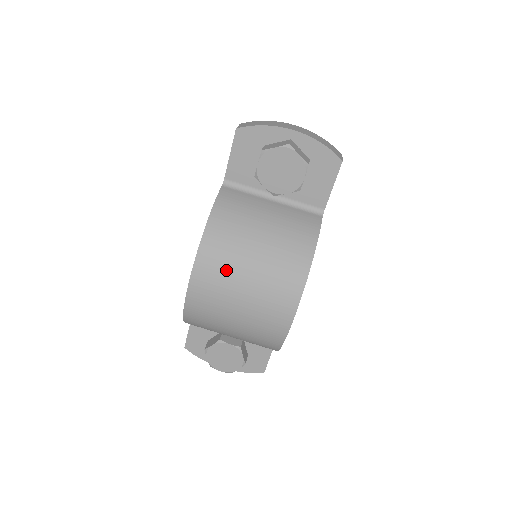
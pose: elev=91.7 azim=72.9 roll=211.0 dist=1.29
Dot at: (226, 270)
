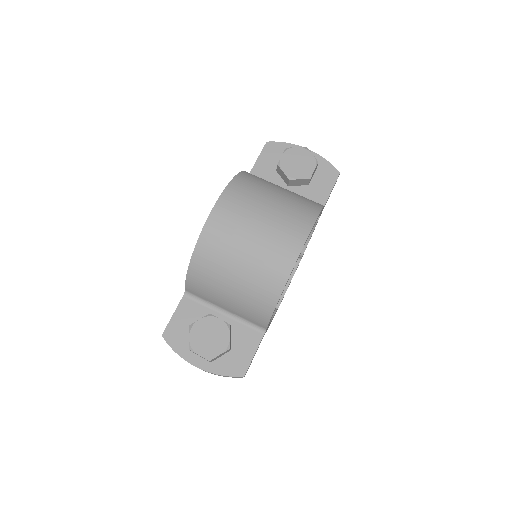
Dot at: (251, 197)
